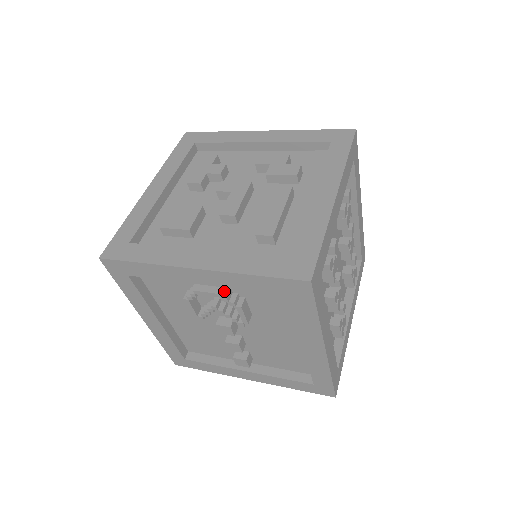
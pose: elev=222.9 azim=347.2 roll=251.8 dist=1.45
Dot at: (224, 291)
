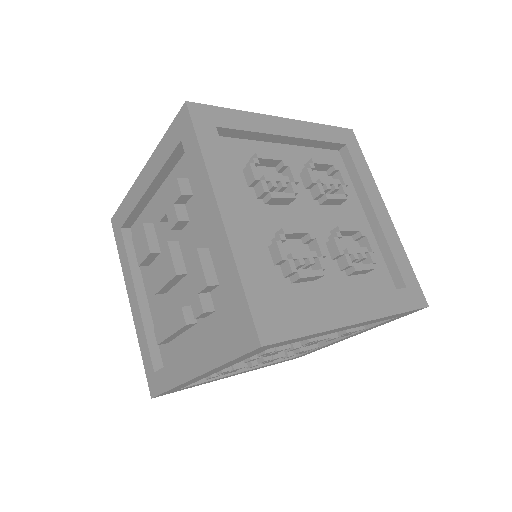
Dot at: occluded
